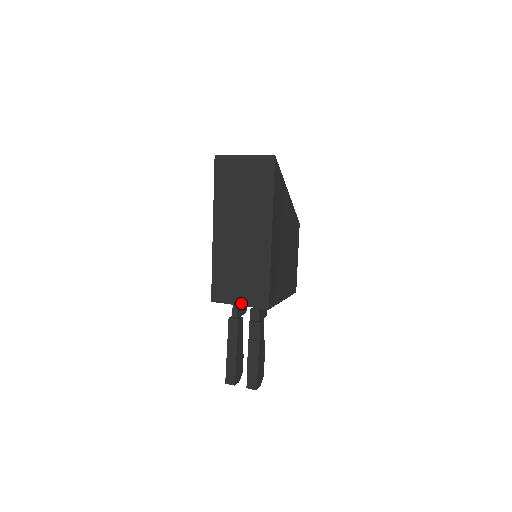
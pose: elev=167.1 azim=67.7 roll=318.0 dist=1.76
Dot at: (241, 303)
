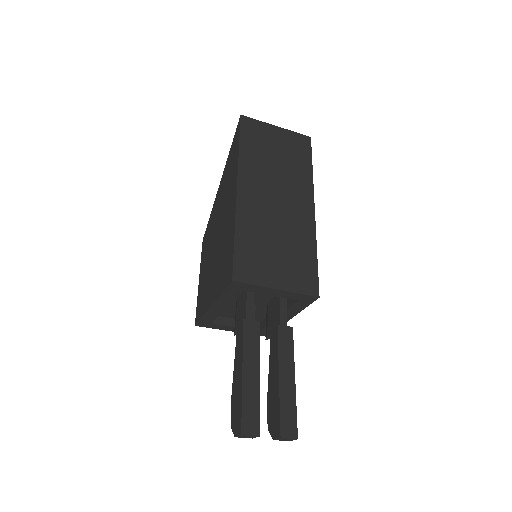
Dot at: (280, 286)
